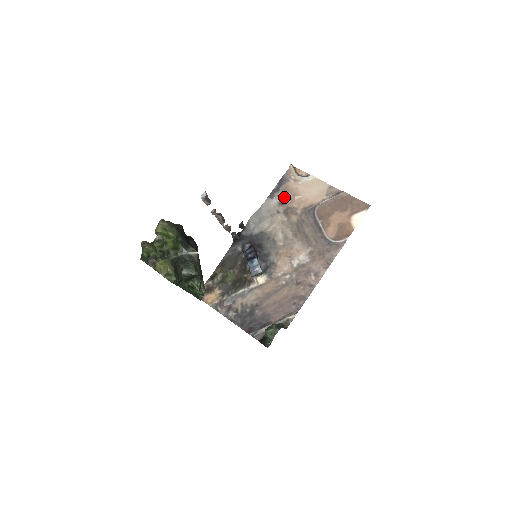
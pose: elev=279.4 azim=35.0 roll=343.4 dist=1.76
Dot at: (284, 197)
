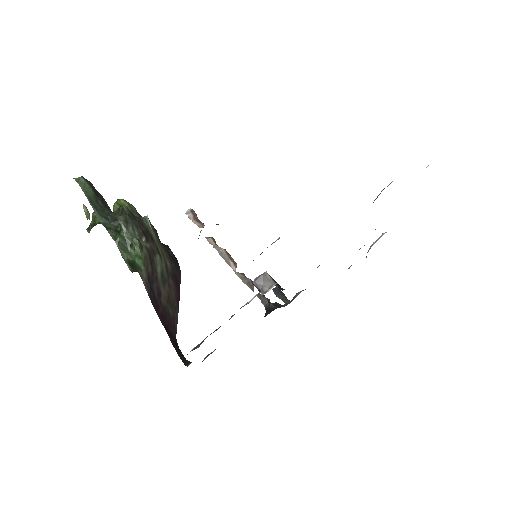
Dot at: occluded
